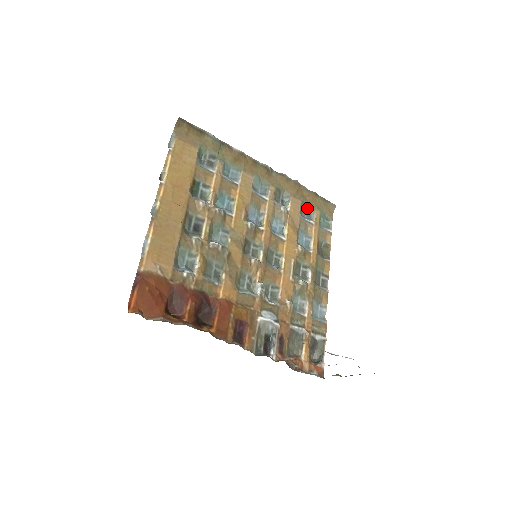
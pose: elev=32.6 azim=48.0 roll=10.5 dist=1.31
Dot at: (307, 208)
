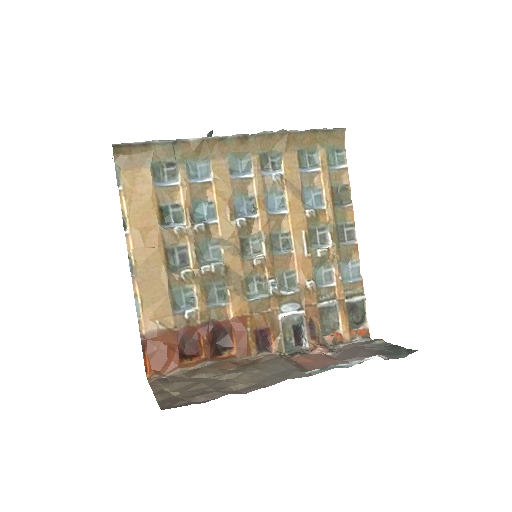
Dot at: (307, 153)
